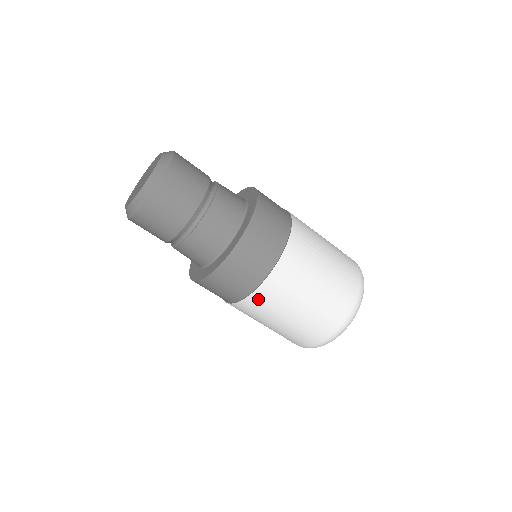
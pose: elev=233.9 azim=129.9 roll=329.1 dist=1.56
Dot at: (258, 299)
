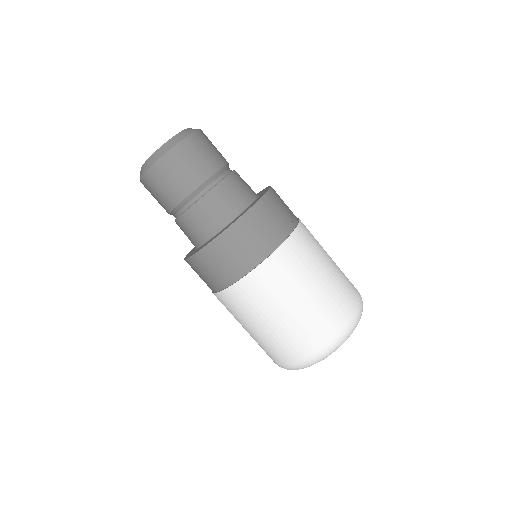
Dot at: (293, 247)
